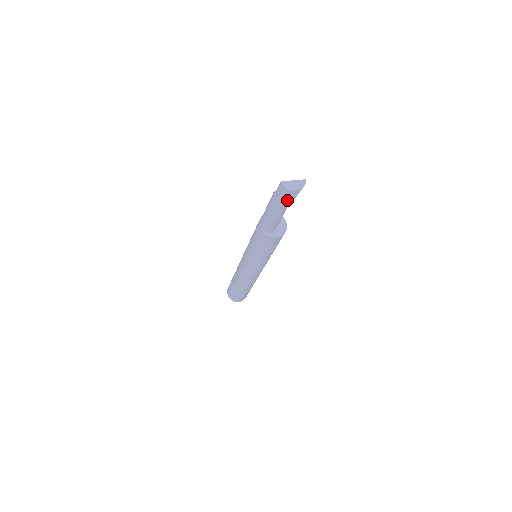
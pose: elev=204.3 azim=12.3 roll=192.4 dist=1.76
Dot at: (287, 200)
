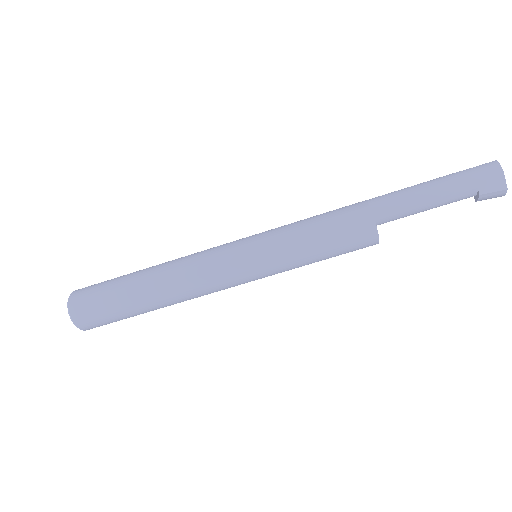
Dot at: (475, 185)
